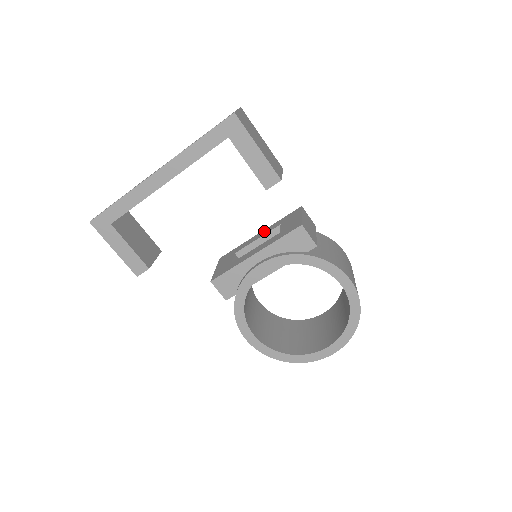
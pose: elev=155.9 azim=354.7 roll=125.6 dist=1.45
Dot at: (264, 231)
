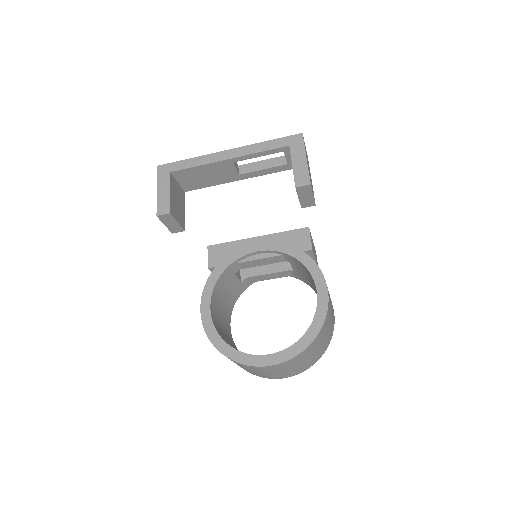
Dot at: occluded
